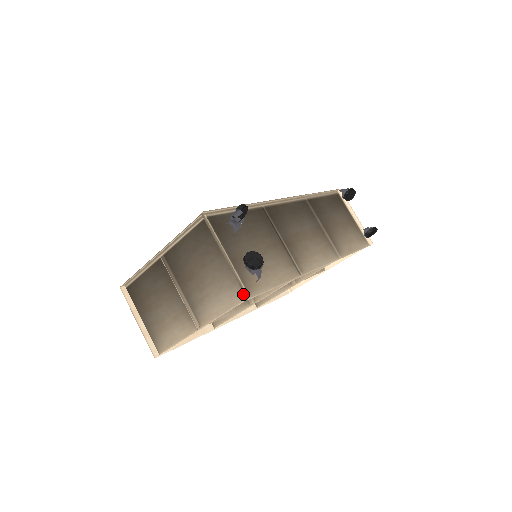
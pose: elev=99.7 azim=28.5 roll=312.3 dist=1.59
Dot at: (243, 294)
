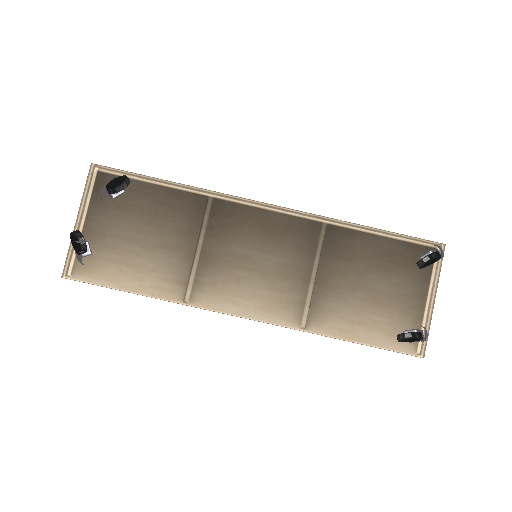
Dot at: (74, 270)
